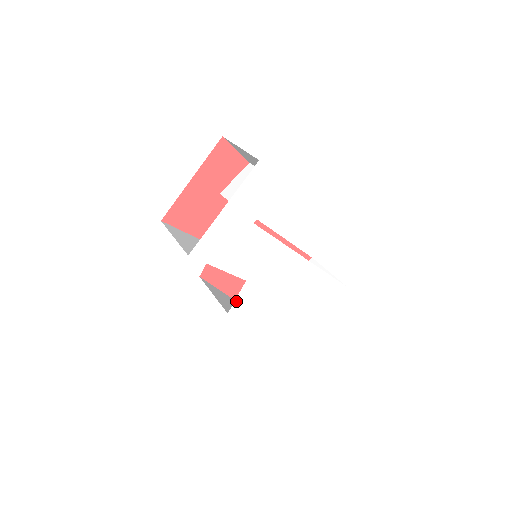
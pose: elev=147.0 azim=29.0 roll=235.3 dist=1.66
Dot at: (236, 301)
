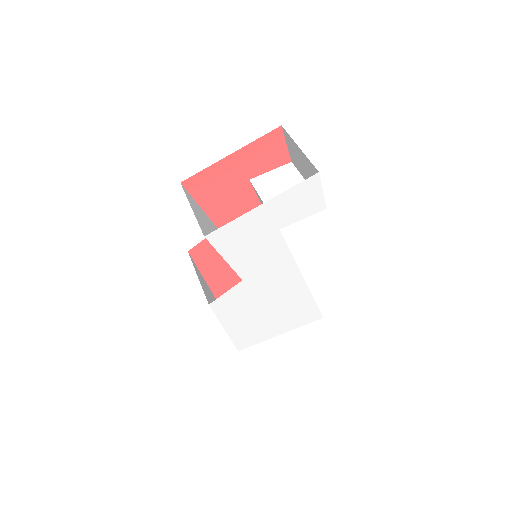
Dot at: (223, 296)
